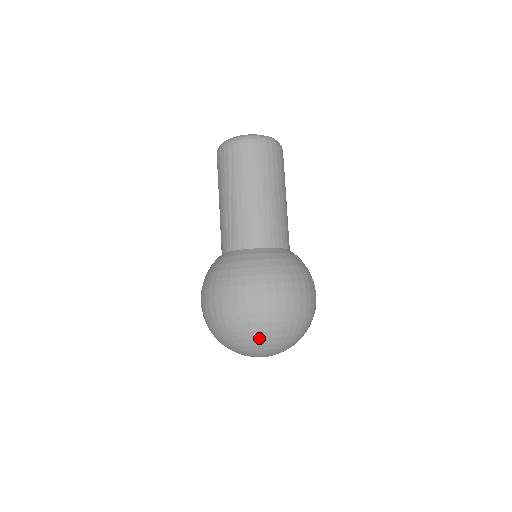
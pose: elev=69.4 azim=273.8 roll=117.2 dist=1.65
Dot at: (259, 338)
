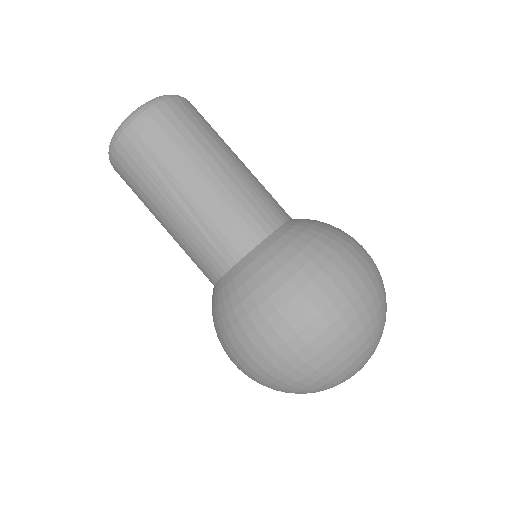
Dot at: (359, 346)
